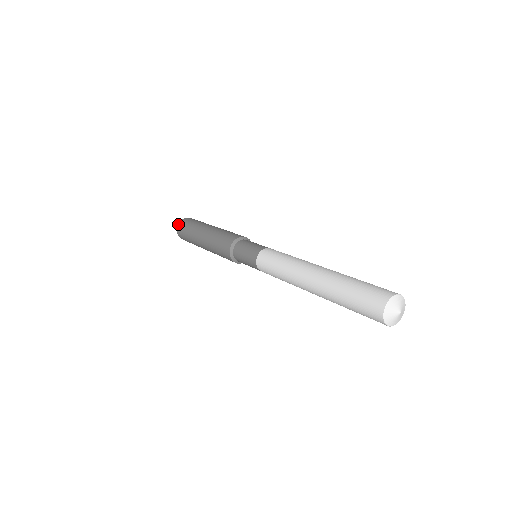
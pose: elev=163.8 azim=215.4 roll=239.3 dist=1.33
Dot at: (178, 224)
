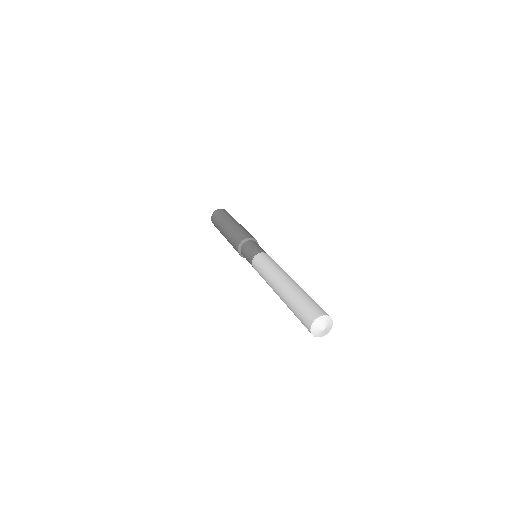
Dot at: (220, 209)
